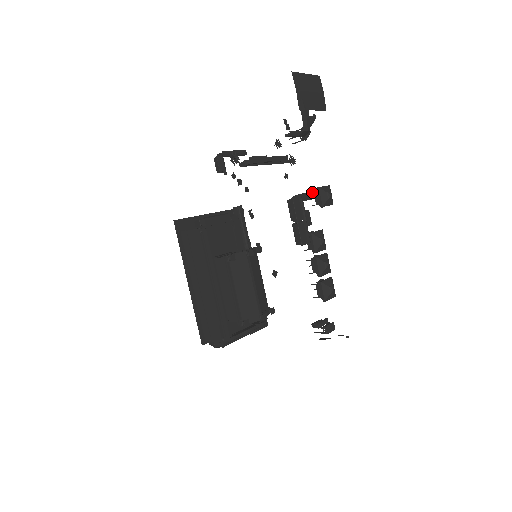
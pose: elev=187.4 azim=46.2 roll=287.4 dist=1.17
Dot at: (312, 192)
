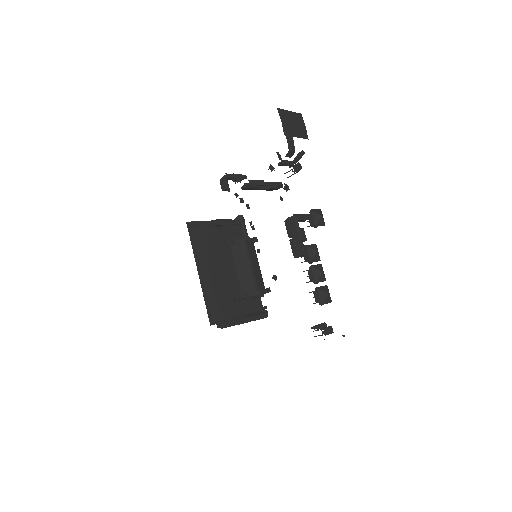
Dot at: (305, 214)
